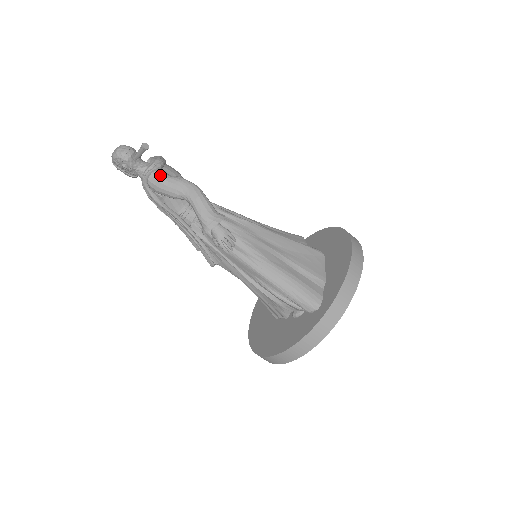
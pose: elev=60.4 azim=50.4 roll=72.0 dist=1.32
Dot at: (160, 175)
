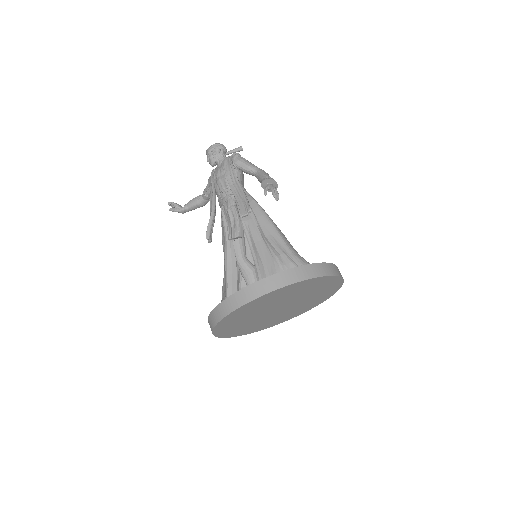
Dot at: occluded
